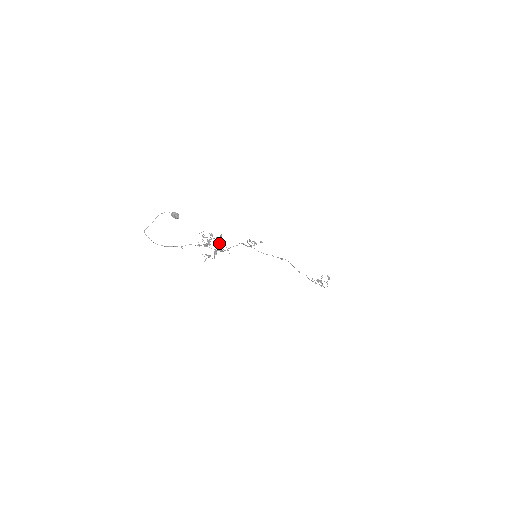
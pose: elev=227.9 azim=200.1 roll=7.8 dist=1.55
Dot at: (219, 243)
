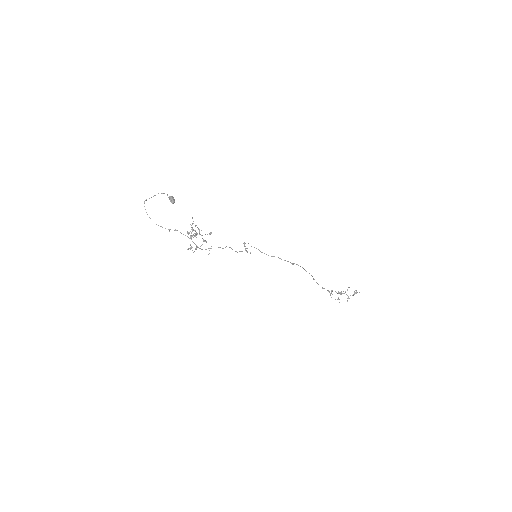
Dot at: (203, 241)
